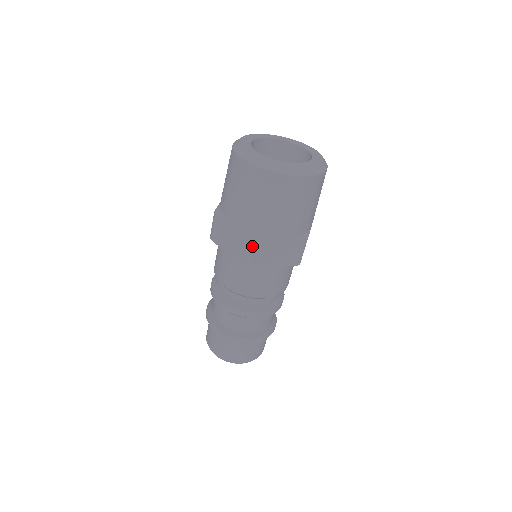
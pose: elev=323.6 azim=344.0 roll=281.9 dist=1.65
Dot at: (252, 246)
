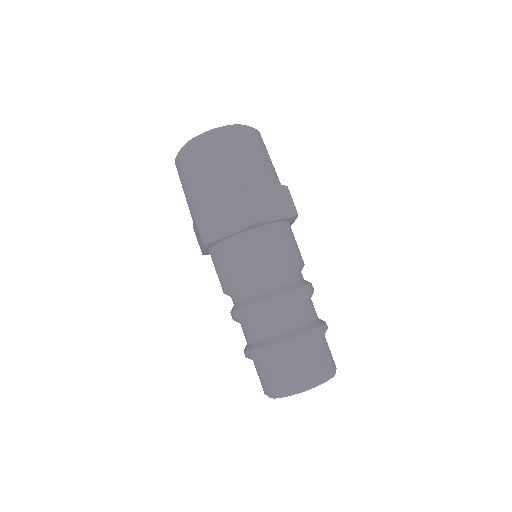
Dot at: (198, 222)
